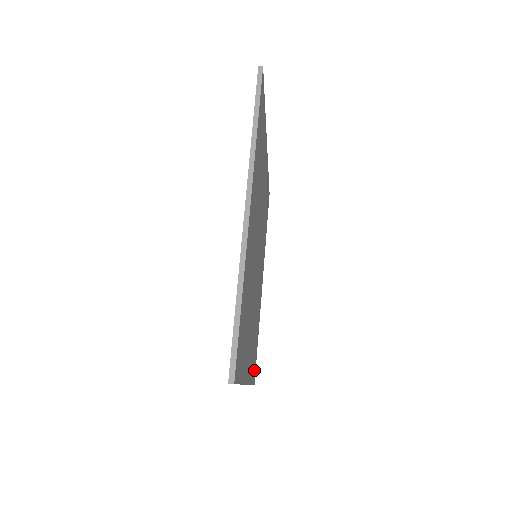
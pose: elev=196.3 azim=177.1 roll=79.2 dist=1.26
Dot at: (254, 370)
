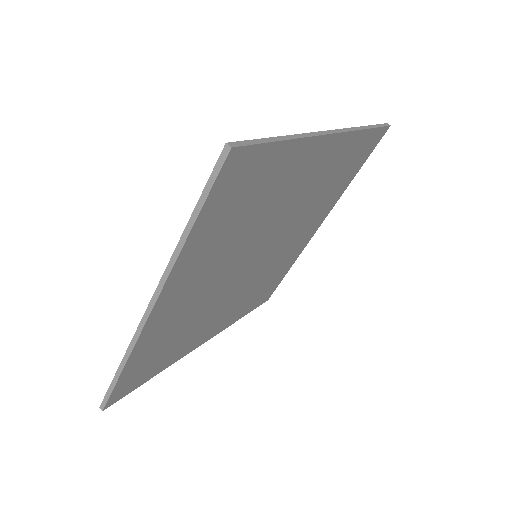
Dot at: (263, 299)
